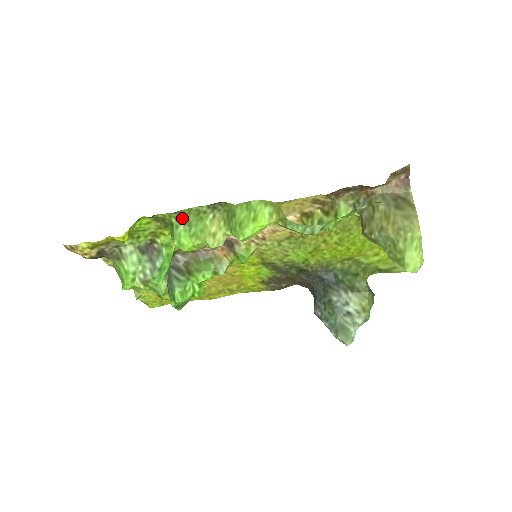
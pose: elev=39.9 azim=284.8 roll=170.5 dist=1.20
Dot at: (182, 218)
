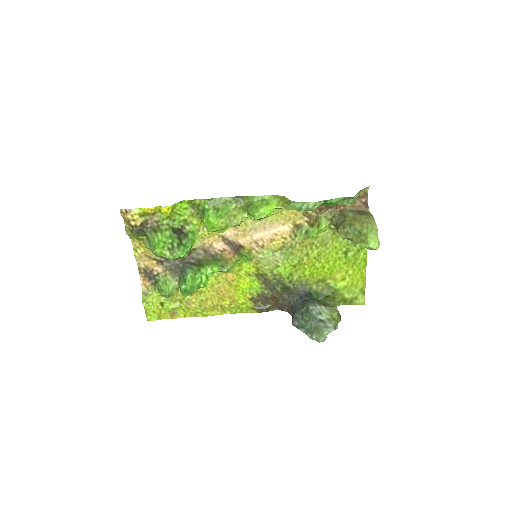
Dot at: (213, 205)
